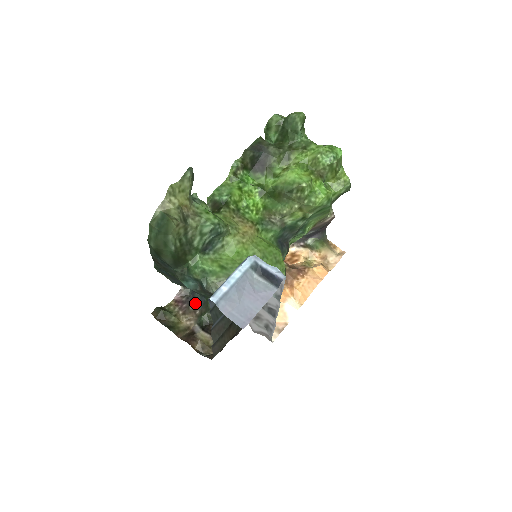
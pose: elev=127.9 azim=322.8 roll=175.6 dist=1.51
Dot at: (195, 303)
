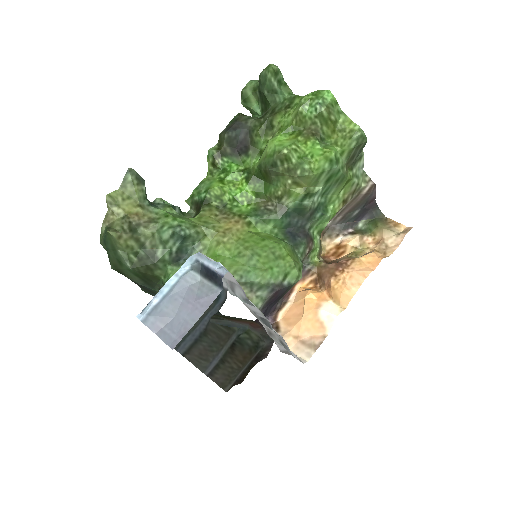
Dot at: occluded
